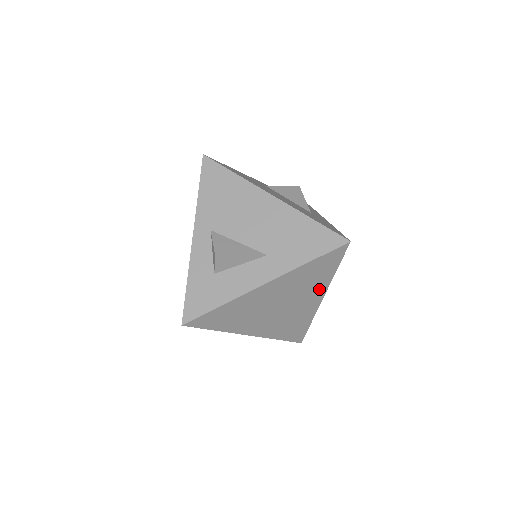
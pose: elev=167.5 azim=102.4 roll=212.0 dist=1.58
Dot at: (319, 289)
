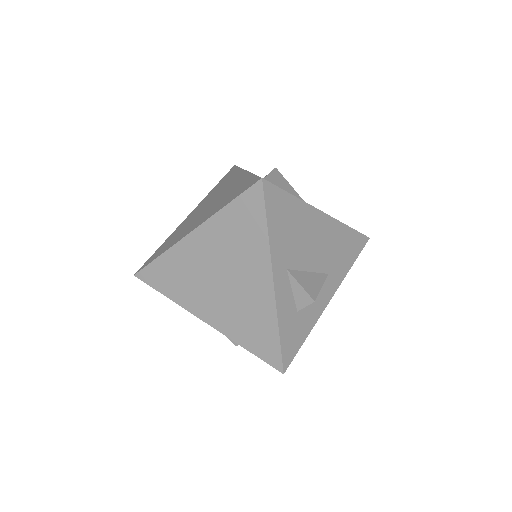
Dot at: occluded
